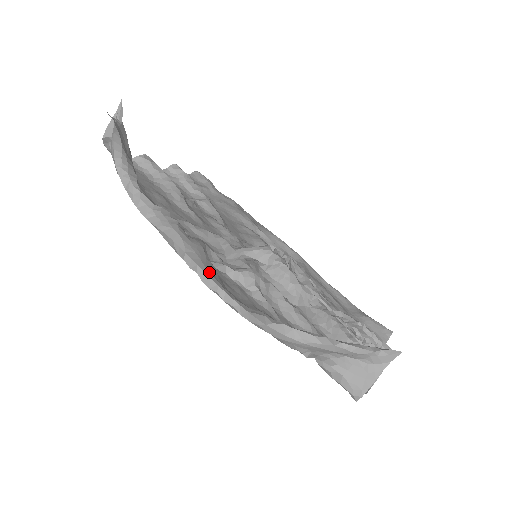
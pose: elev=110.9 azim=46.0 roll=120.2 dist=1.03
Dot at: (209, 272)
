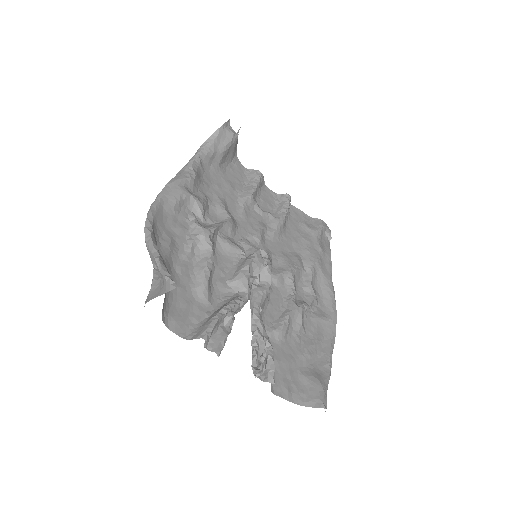
Dot at: (162, 197)
